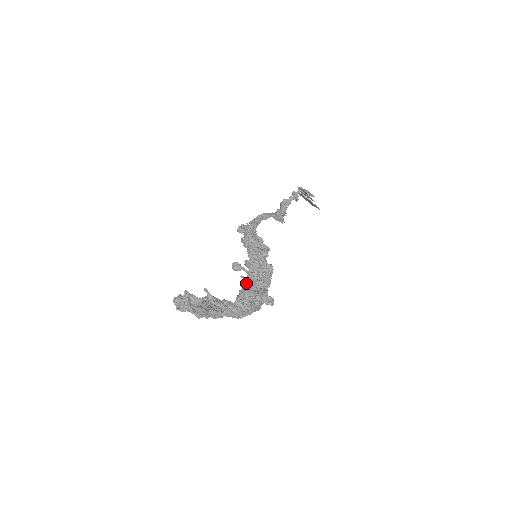
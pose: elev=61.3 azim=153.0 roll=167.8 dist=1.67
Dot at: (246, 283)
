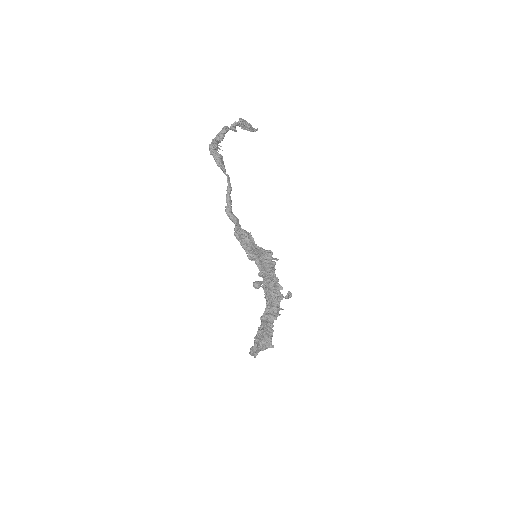
Dot at: (266, 290)
